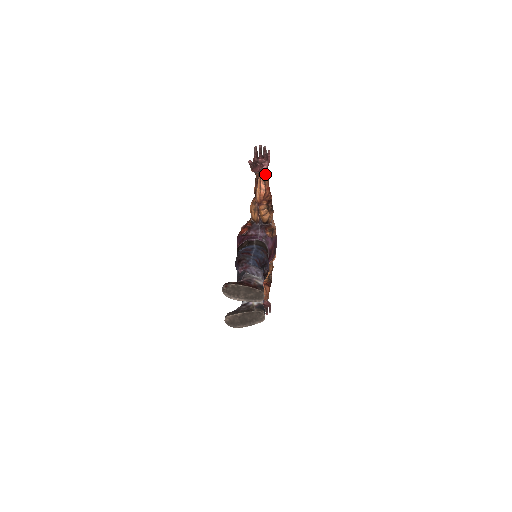
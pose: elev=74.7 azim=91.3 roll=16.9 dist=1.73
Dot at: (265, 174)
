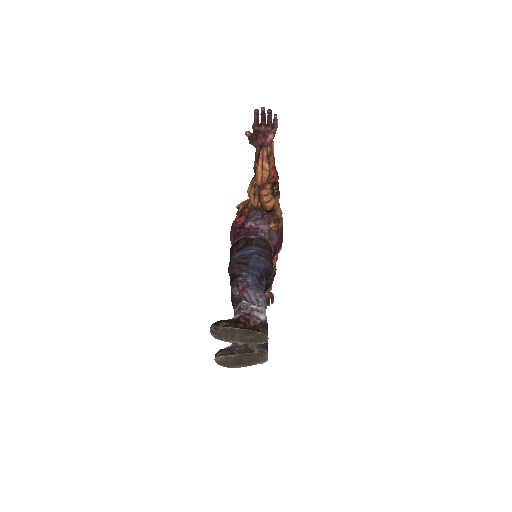
Dot at: (269, 148)
